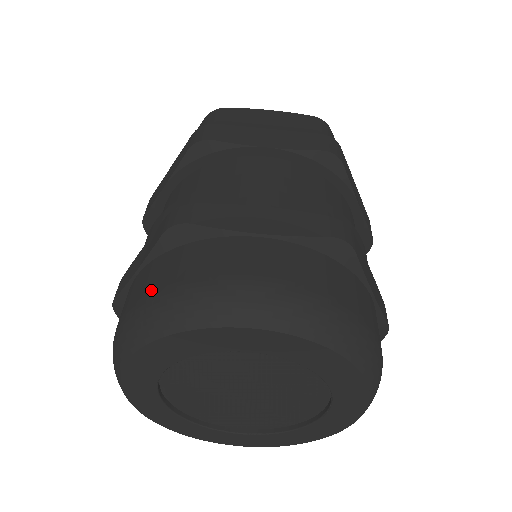
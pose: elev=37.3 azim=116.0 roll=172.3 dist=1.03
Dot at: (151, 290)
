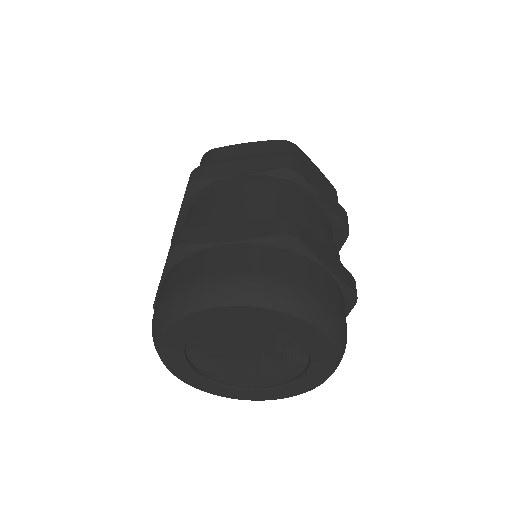
Dot at: (263, 270)
